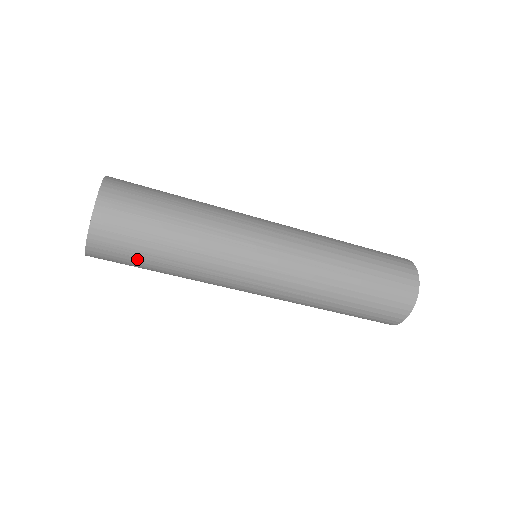
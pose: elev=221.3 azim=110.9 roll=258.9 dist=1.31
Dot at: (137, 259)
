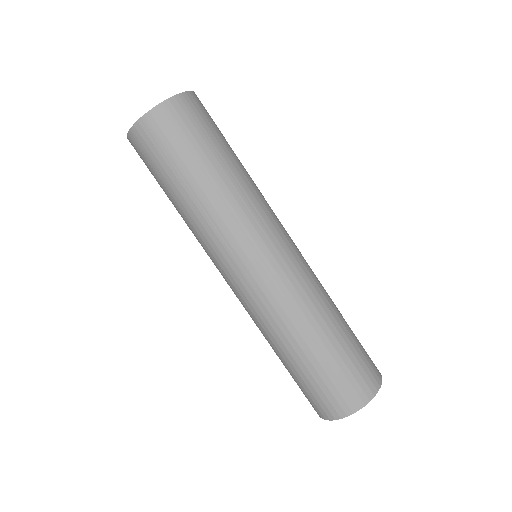
Dot at: (182, 153)
